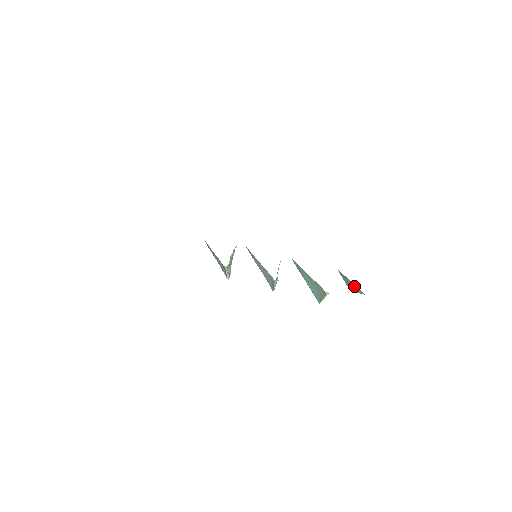
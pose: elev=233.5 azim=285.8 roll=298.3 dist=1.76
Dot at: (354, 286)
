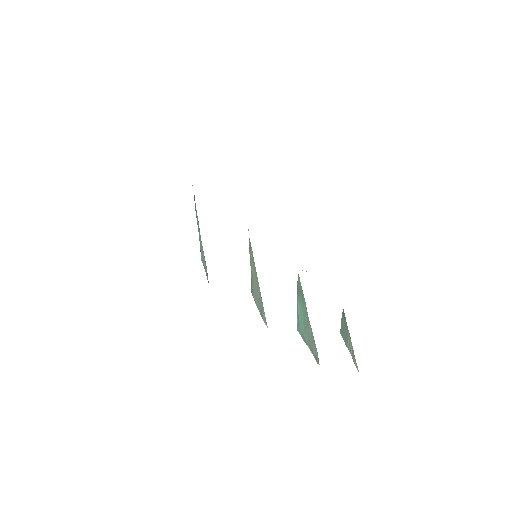
Dot at: (351, 345)
